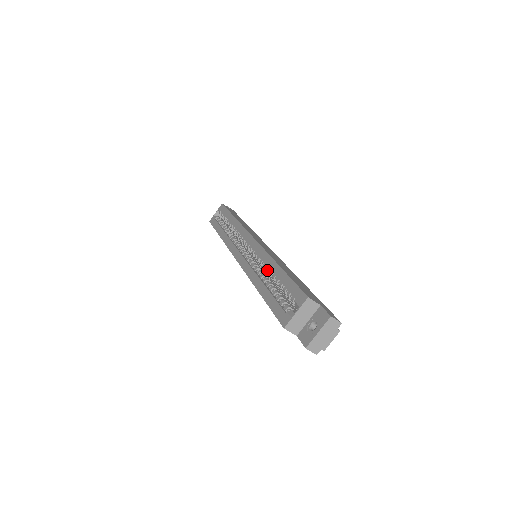
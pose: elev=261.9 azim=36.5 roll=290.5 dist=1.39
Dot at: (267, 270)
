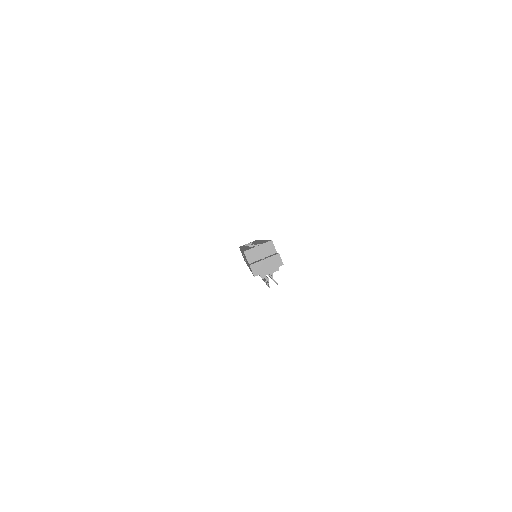
Dot at: (257, 245)
